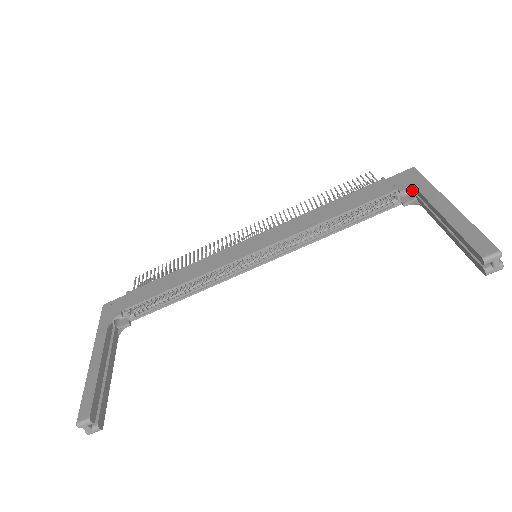
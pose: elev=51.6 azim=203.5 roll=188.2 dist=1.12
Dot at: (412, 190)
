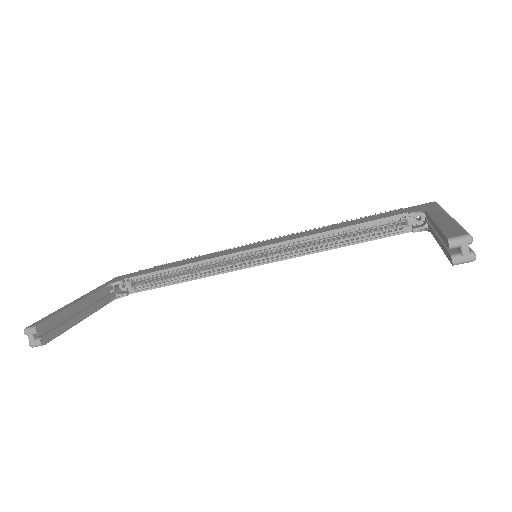
Dot at: (421, 212)
